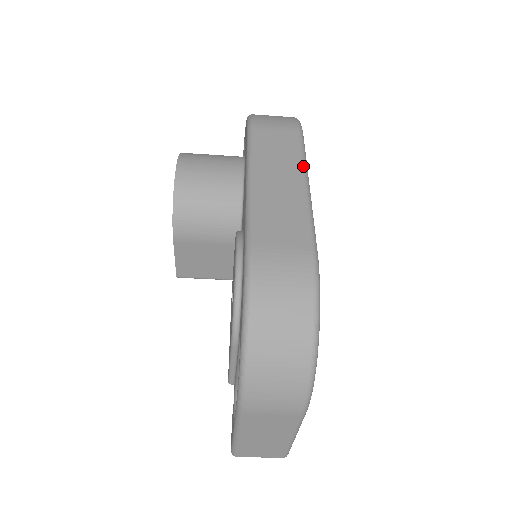
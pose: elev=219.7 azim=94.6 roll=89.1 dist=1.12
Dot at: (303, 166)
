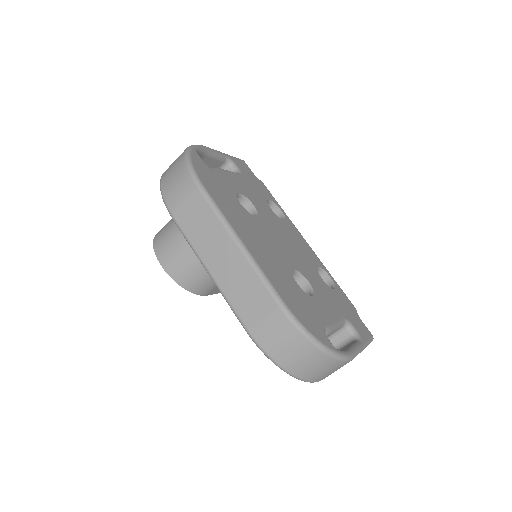
Dot at: (226, 229)
